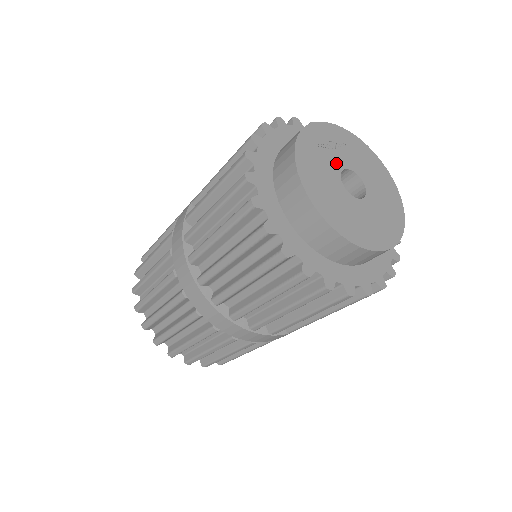
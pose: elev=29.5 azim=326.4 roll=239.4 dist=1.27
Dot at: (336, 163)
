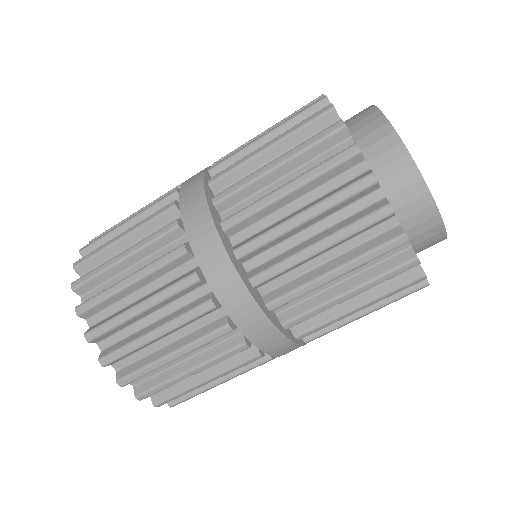
Dot at: occluded
